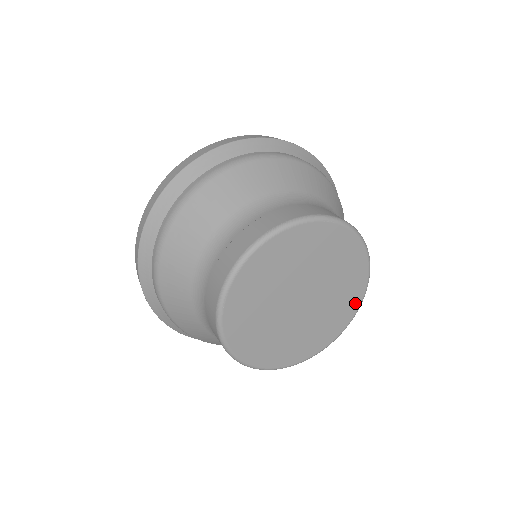
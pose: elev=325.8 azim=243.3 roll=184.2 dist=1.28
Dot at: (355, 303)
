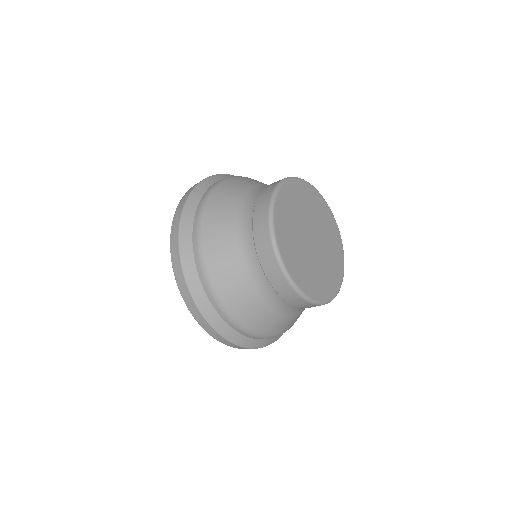
Dot at: (340, 270)
